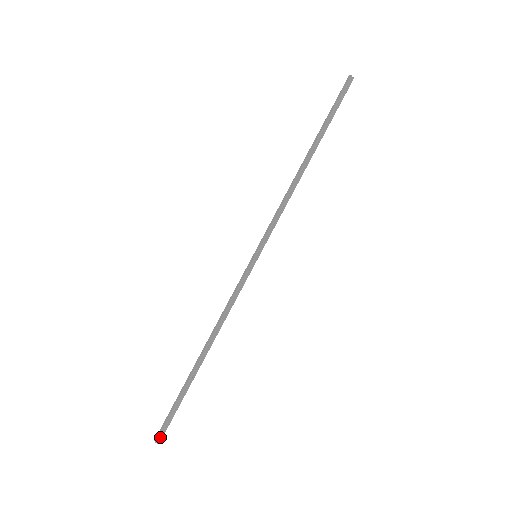
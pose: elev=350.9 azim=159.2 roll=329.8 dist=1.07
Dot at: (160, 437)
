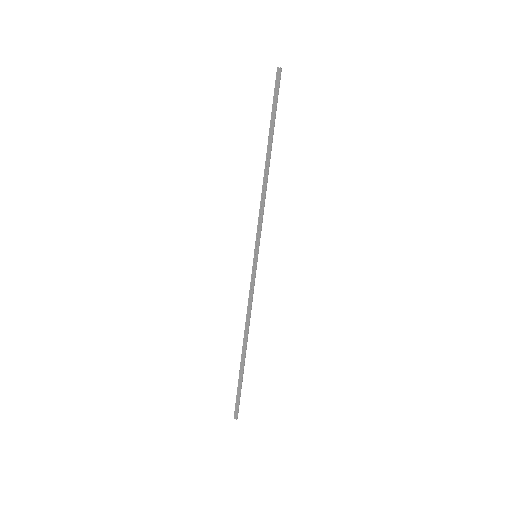
Dot at: (237, 414)
